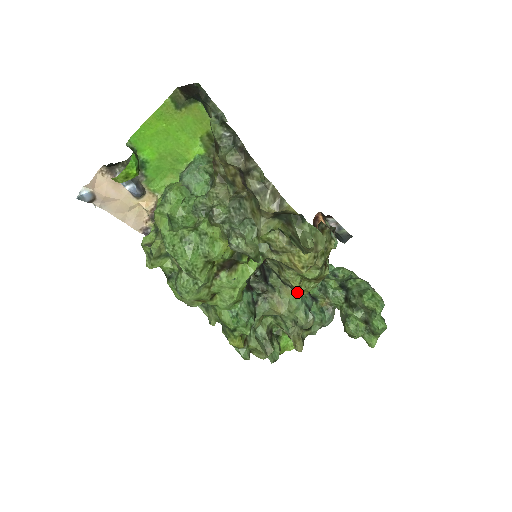
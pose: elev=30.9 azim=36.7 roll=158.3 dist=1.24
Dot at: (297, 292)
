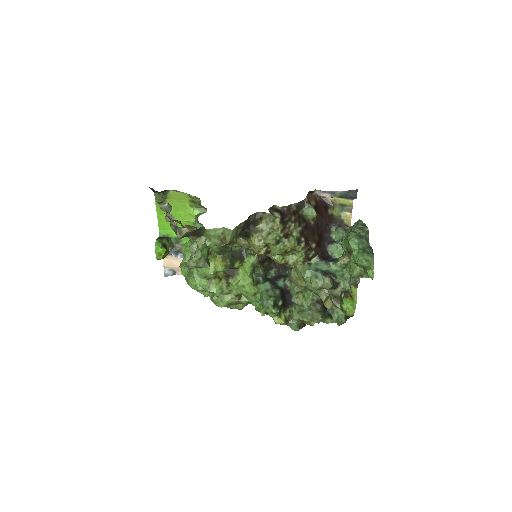
Dot at: (305, 264)
